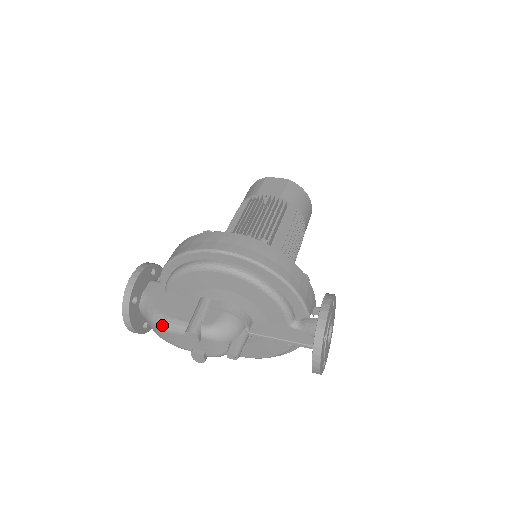
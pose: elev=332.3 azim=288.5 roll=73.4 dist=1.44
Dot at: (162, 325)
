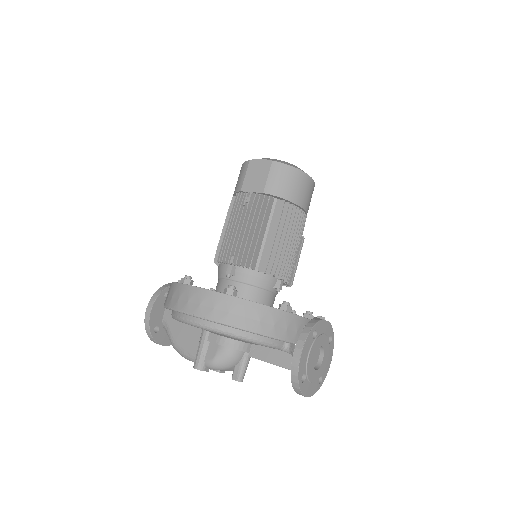
Dot at: occluded
